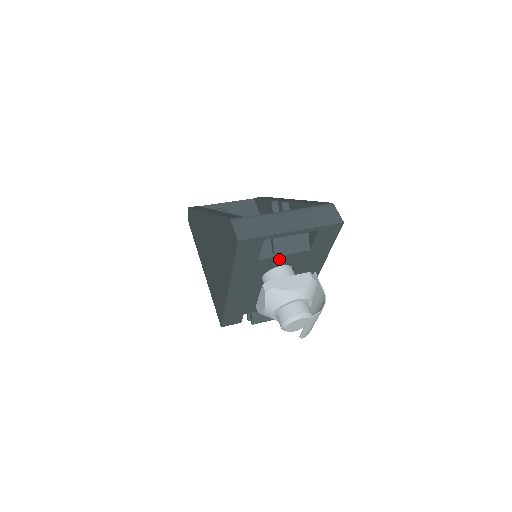
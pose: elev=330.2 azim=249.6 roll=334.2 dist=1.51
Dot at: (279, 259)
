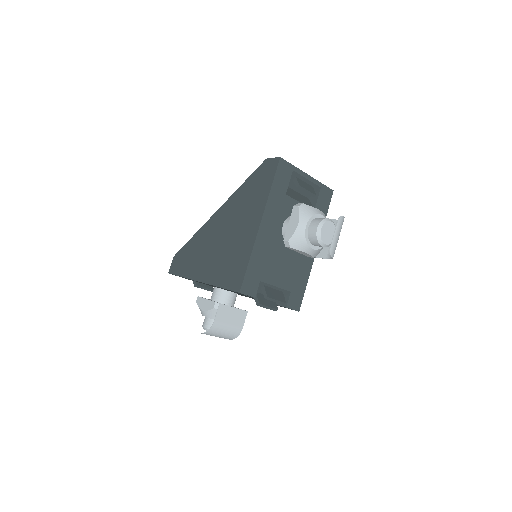
Dot at: occluded
